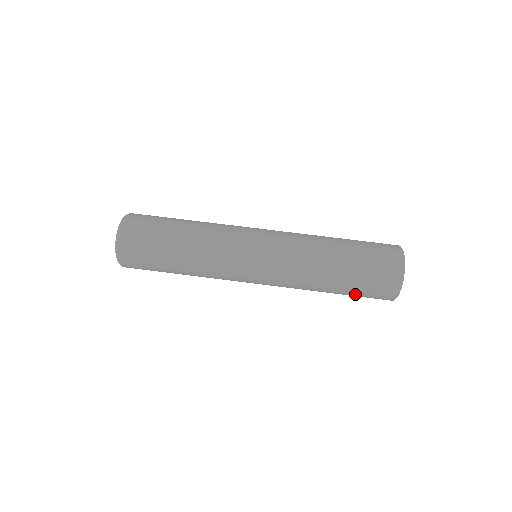
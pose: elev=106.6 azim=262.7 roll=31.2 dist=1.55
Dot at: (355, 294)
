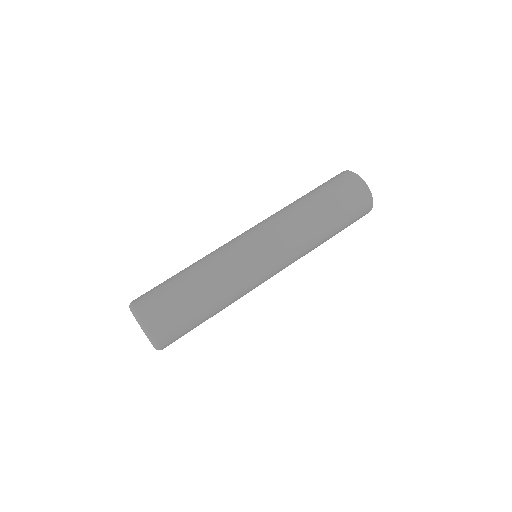
Dot at: (346, 226)
